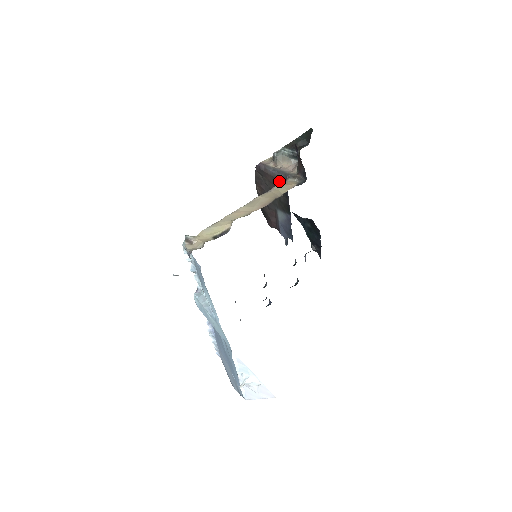
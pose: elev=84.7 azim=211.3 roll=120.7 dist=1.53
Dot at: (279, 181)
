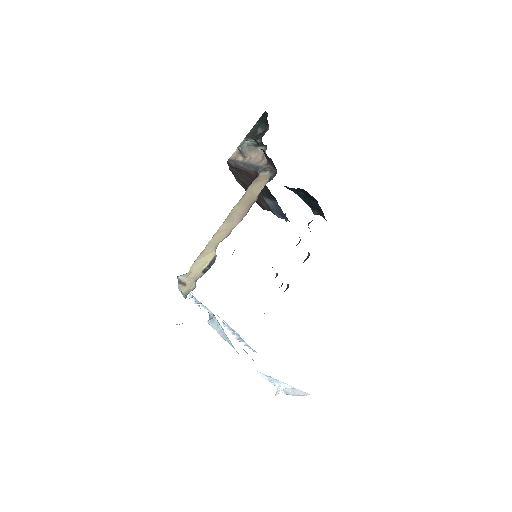
Dot at: (253, 175)
